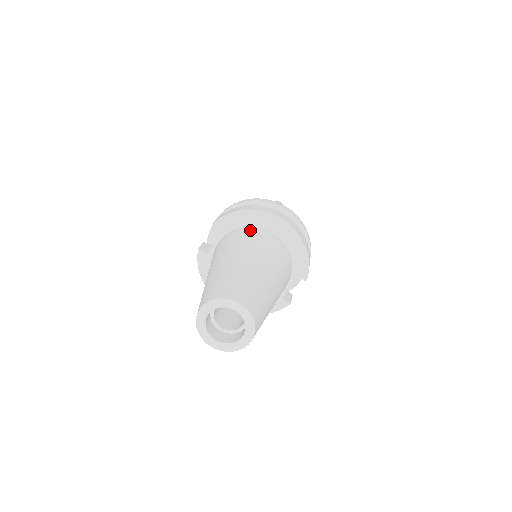
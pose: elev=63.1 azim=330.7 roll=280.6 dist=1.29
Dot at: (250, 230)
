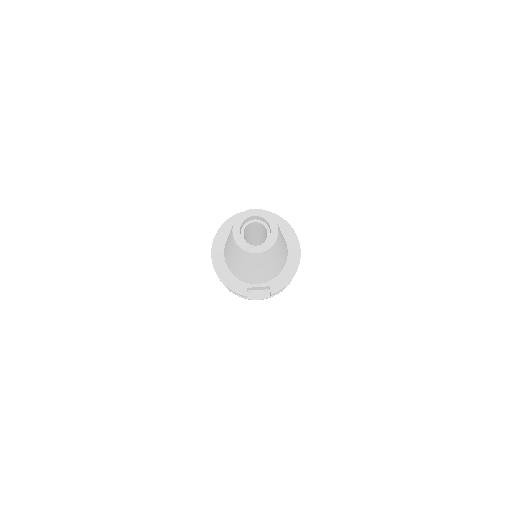
Dot at: occluded
